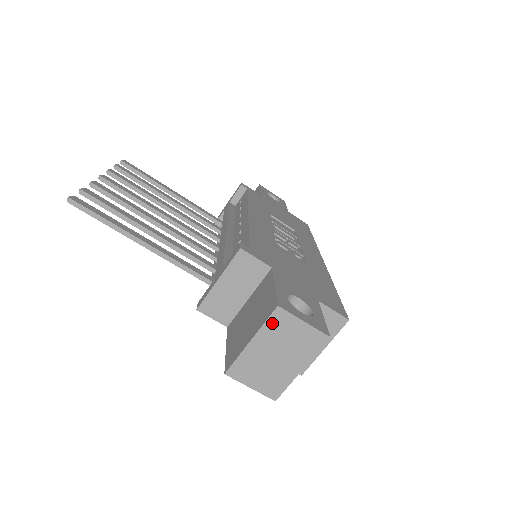
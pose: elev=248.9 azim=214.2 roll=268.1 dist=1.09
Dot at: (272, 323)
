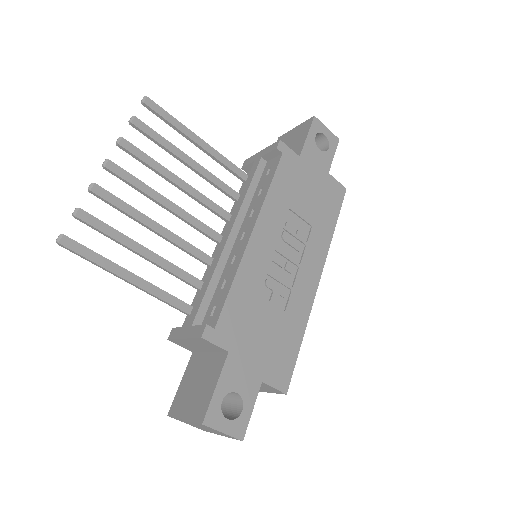
Dot at: (199, 424)
